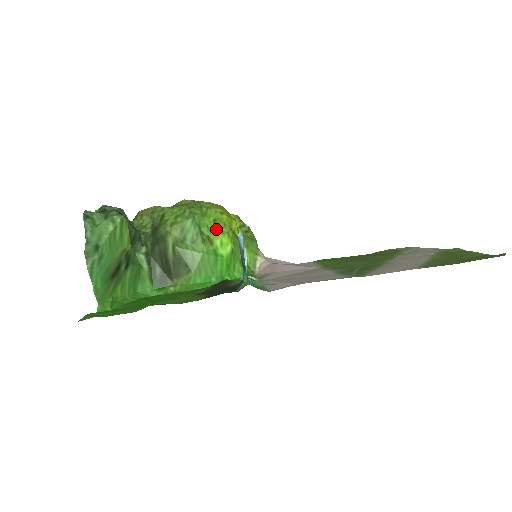
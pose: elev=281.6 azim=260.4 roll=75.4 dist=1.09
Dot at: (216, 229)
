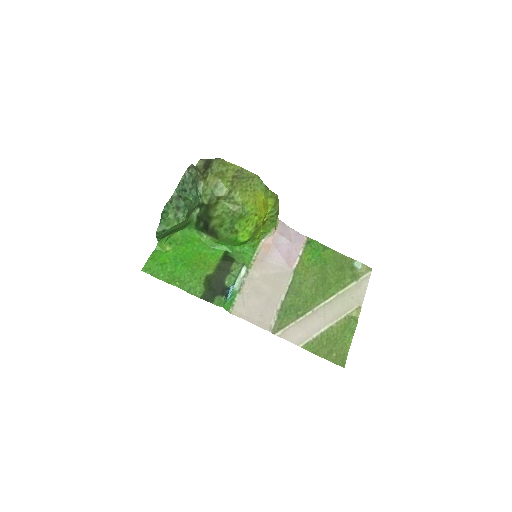
Dot at: (244, 227)
